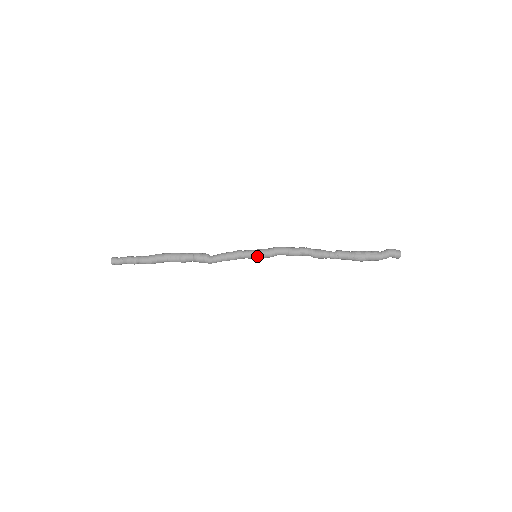
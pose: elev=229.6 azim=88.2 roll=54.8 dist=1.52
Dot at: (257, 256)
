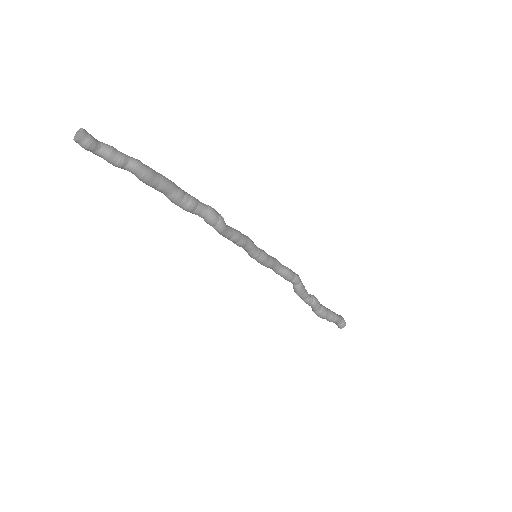
Dot at: (262, 254)
